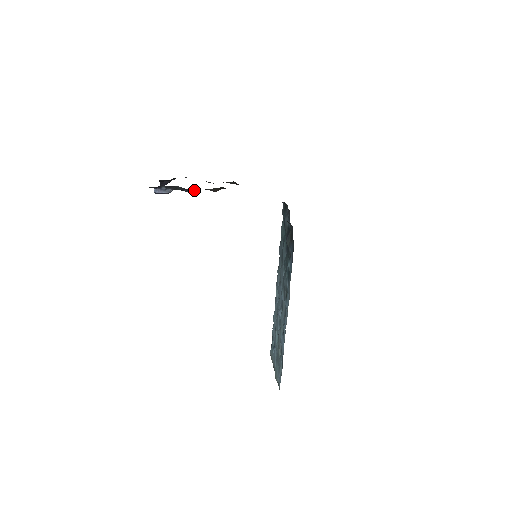
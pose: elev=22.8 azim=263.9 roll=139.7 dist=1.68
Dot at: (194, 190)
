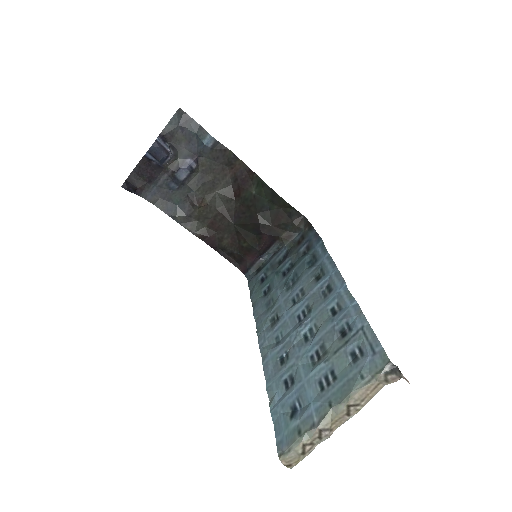
Dot at: (196, 167)
